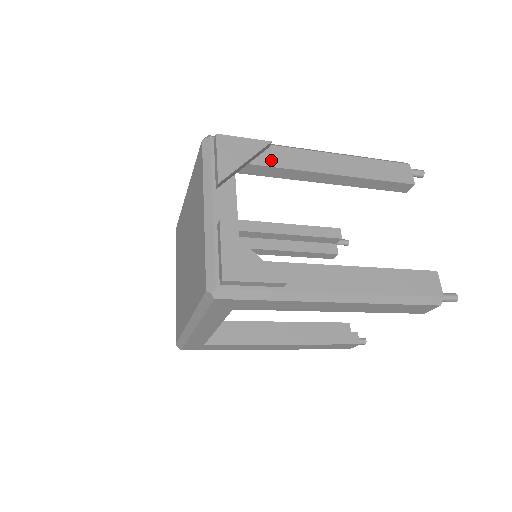
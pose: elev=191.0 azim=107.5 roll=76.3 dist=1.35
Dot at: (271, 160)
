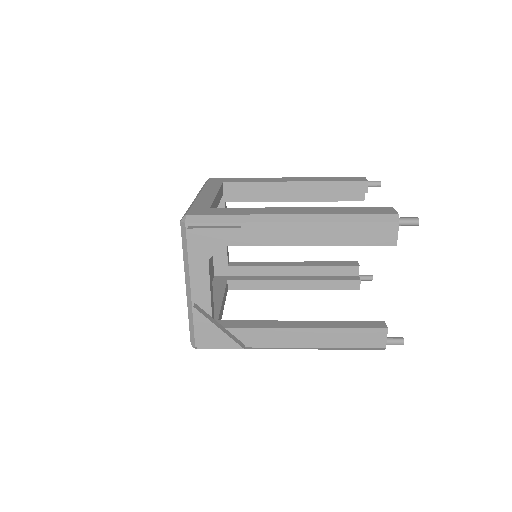
Dot at: (242, 239)
